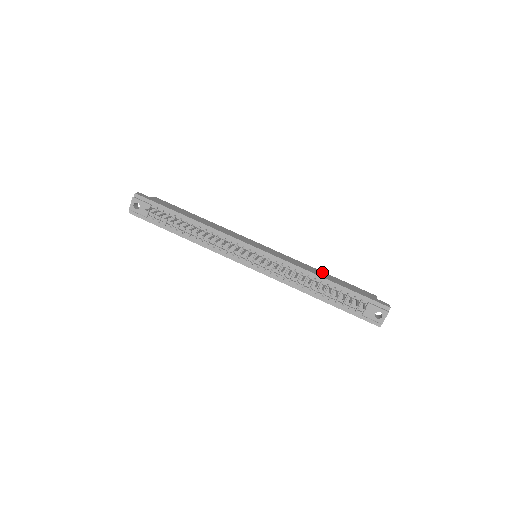
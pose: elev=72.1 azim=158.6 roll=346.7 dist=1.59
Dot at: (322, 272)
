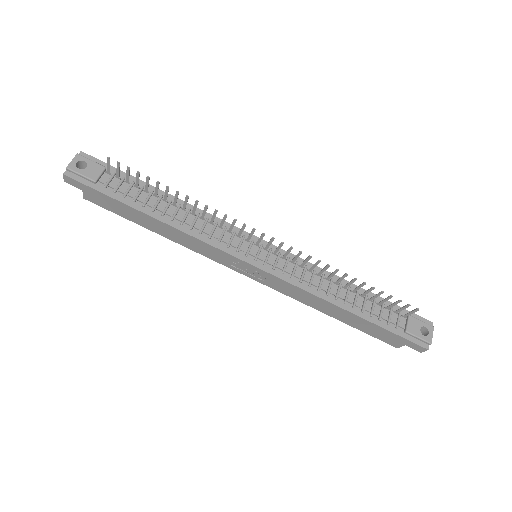
Dot at: occluded
